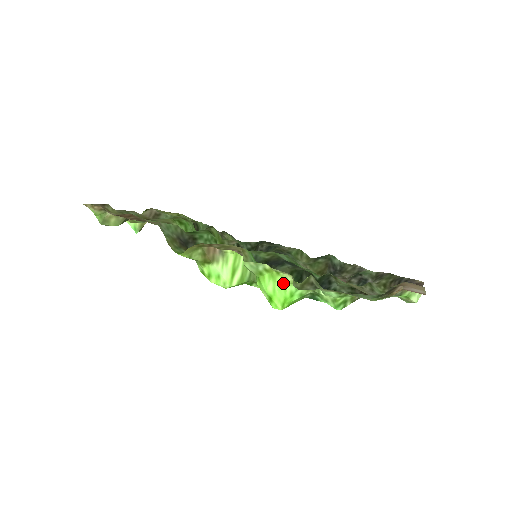
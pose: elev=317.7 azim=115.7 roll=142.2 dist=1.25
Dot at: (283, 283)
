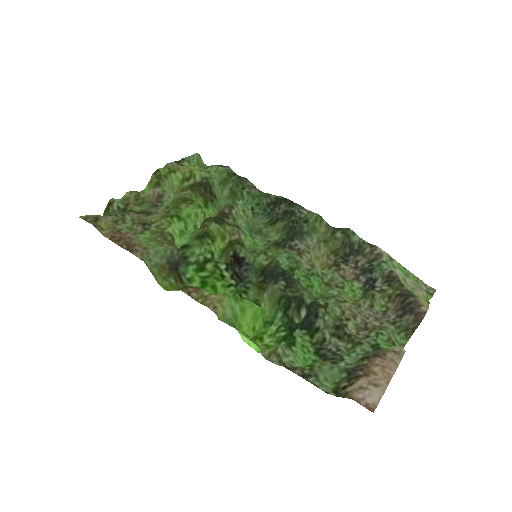
Dot at: occluded
